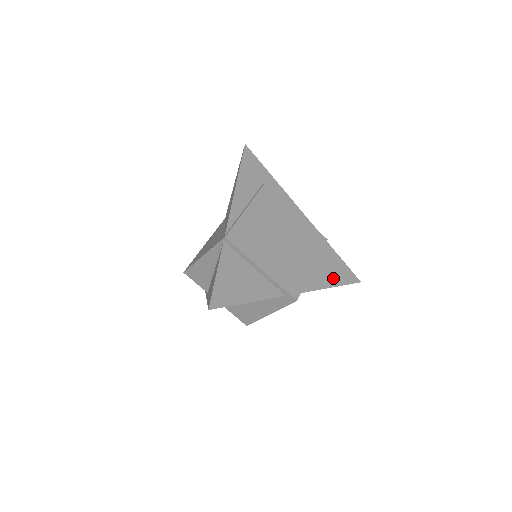
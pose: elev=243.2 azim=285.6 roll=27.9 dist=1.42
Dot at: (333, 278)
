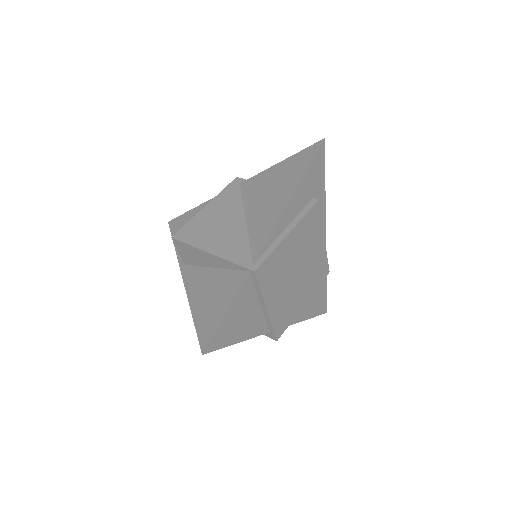
Dot at: (311, 310)
